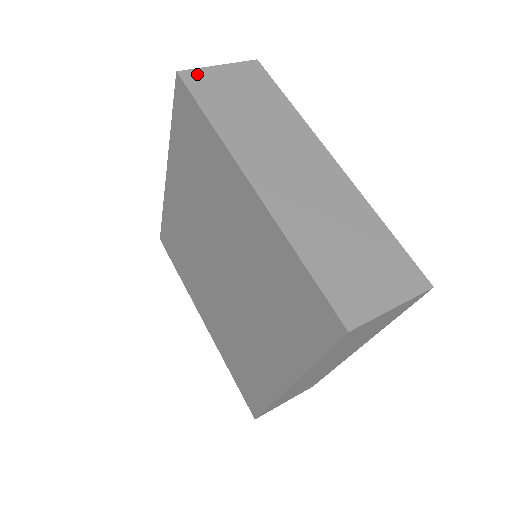
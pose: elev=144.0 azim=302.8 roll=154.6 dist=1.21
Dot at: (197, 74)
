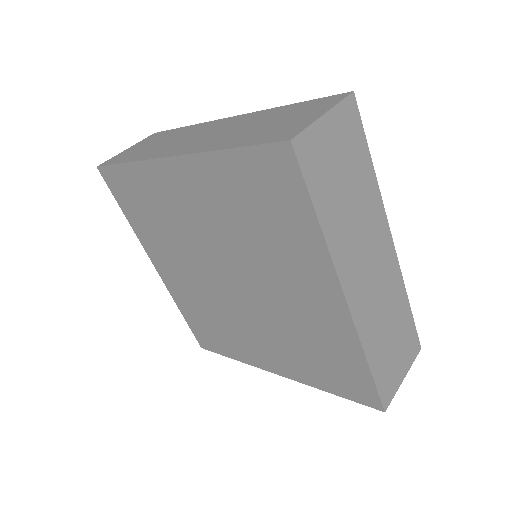
Dot at: (112, 159)
